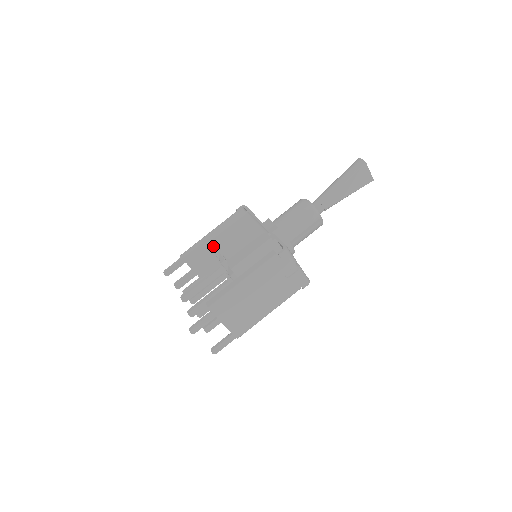
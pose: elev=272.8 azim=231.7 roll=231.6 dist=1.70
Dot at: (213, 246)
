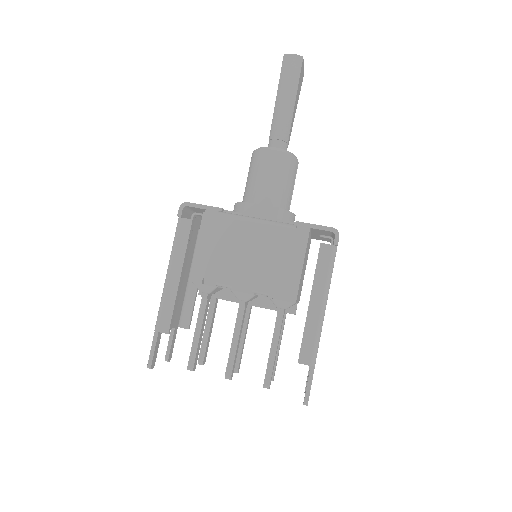
Dot at: (205, 287)
